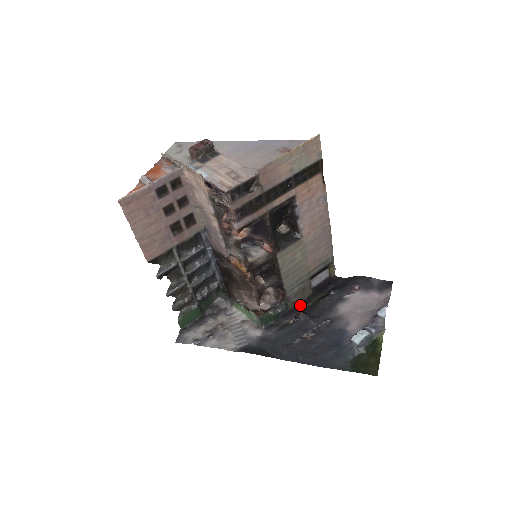
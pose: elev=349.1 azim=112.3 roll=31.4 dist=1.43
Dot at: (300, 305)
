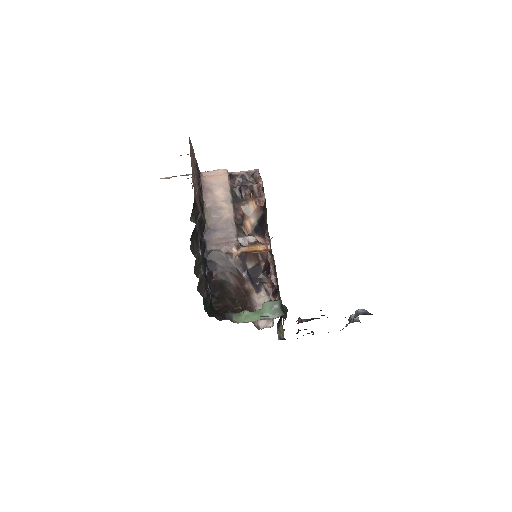
Dot at: occluded
